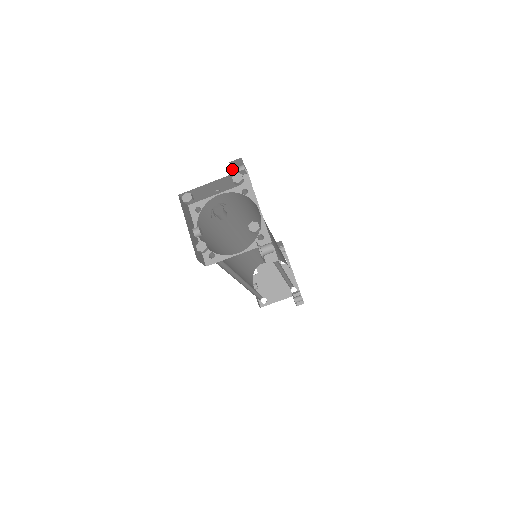
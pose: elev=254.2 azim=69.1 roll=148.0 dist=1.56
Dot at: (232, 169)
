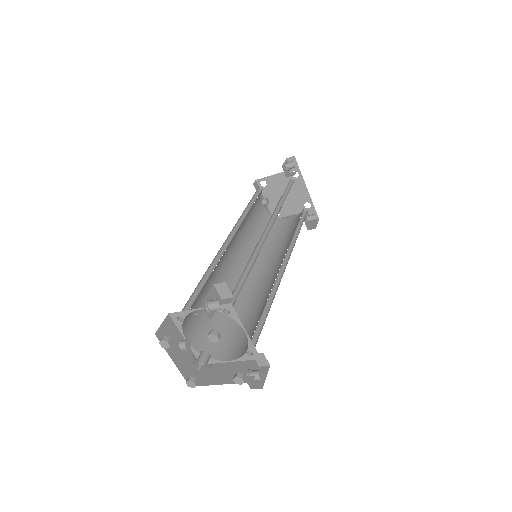
Dot at: (206, 309)
